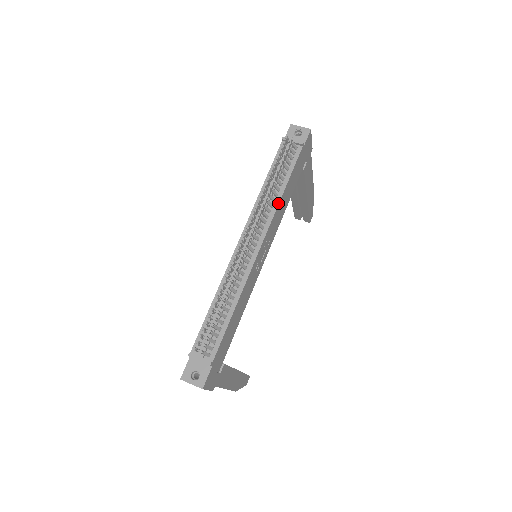
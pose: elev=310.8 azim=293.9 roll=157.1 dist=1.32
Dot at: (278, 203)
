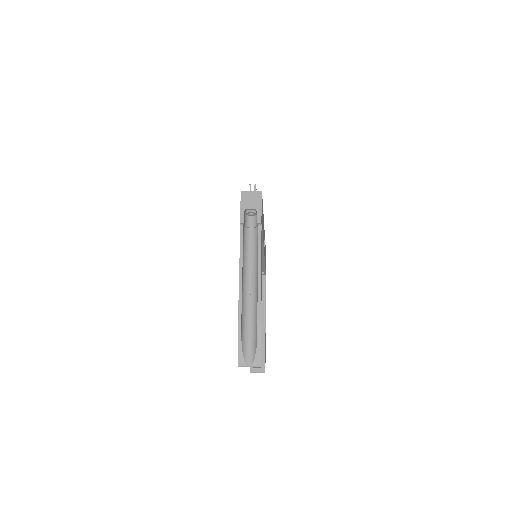
Dot at: occluded
